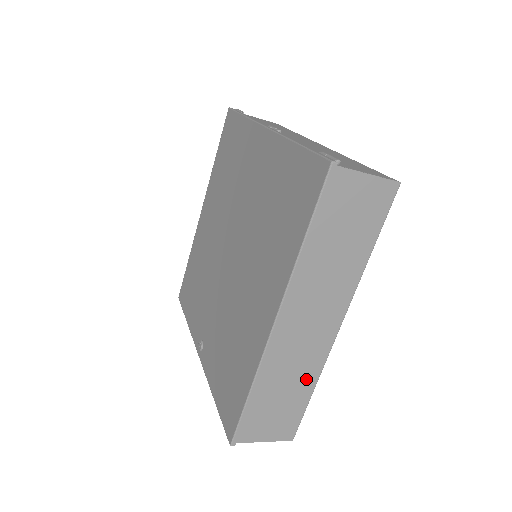
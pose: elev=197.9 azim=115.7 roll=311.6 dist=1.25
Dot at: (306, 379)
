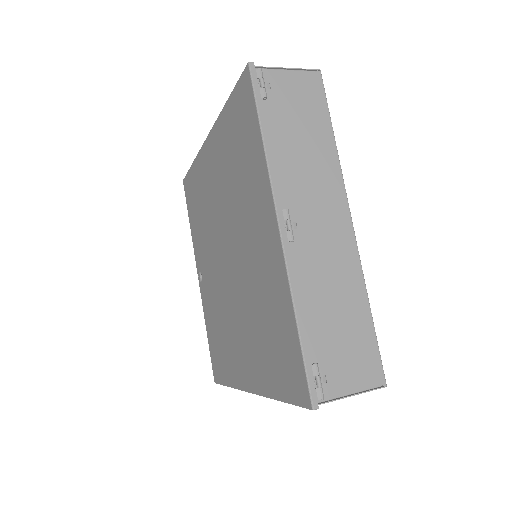
Dot at: occluded
